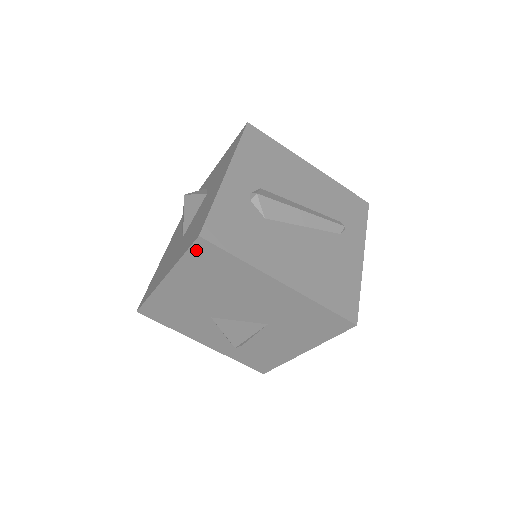
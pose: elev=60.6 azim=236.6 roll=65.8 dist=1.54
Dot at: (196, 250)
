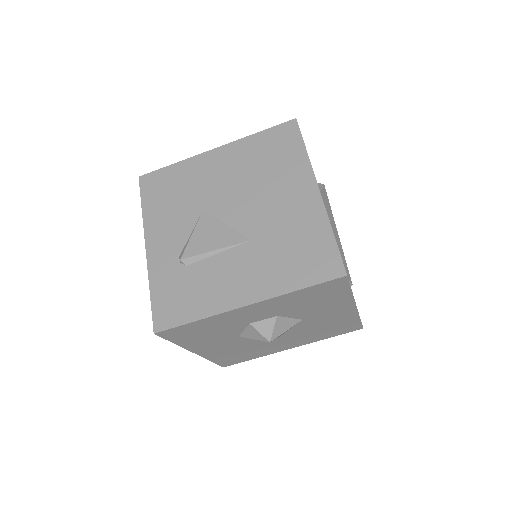
Dot at: (279, 130)
